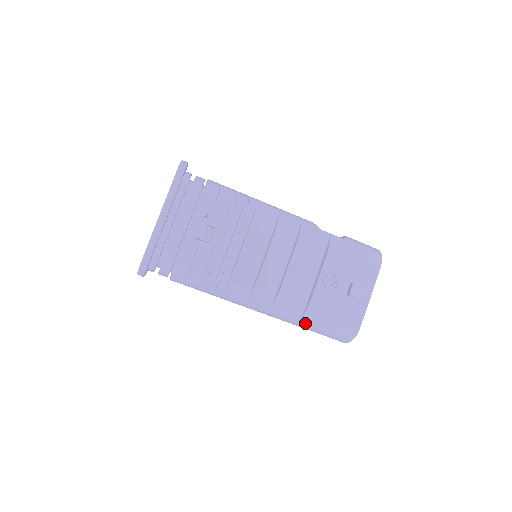
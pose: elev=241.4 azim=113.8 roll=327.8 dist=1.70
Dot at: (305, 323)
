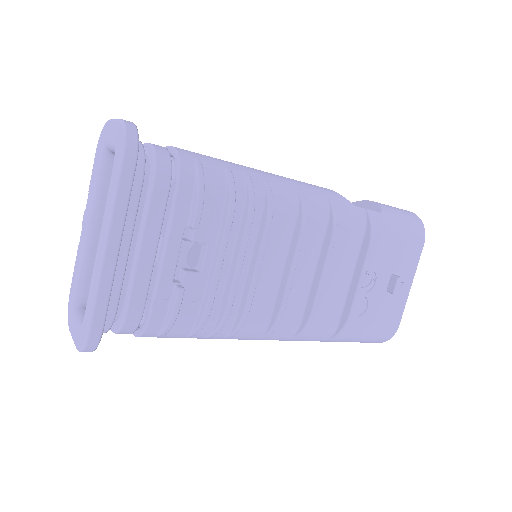
Dot at: (334, 340)
